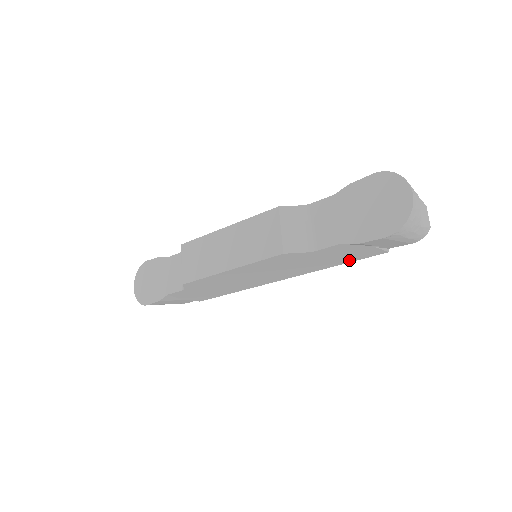
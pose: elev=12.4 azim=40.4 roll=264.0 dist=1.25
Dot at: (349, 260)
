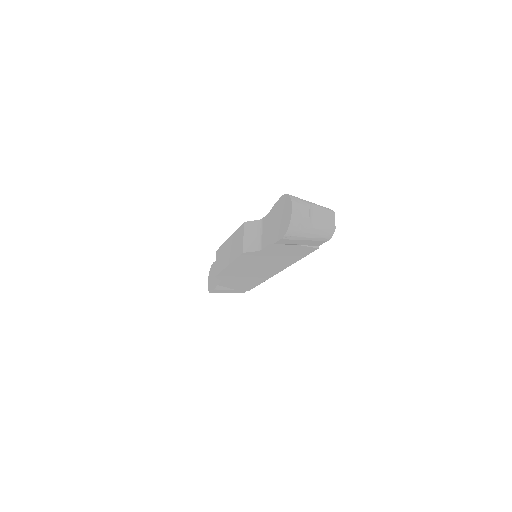
Dot at: (300, 256)
